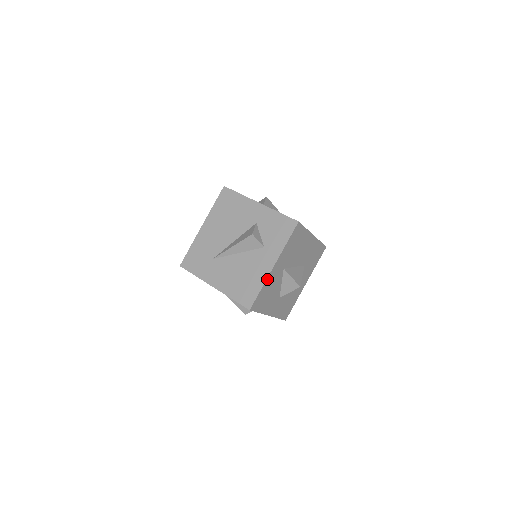
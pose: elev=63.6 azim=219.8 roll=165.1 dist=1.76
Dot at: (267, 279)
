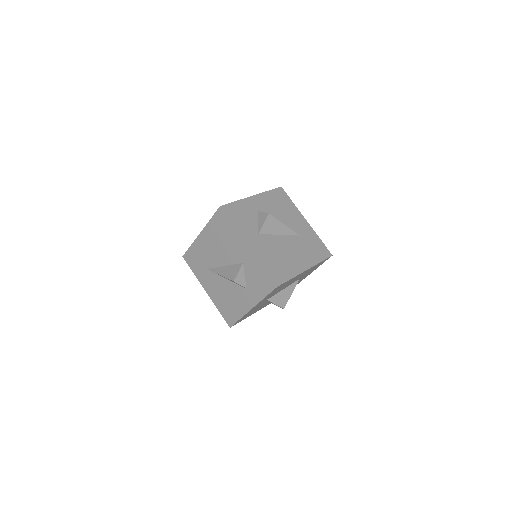
Dot at: (246, 314)
